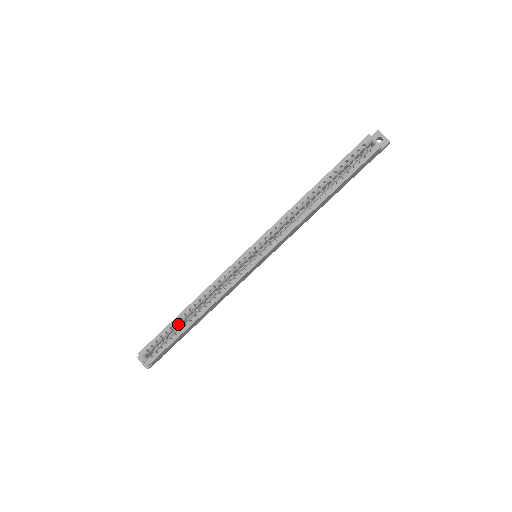
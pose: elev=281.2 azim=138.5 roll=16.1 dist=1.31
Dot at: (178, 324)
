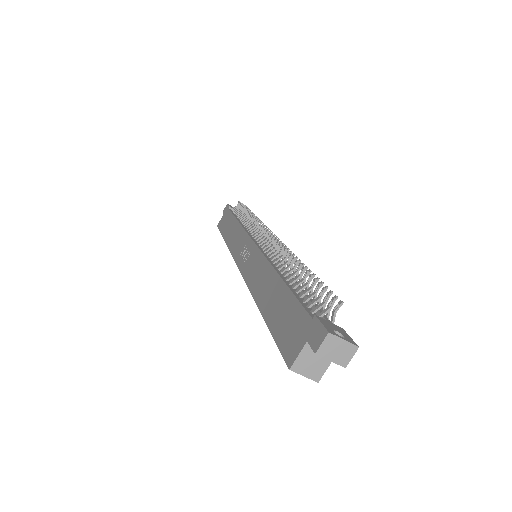
Dot at: occluded
